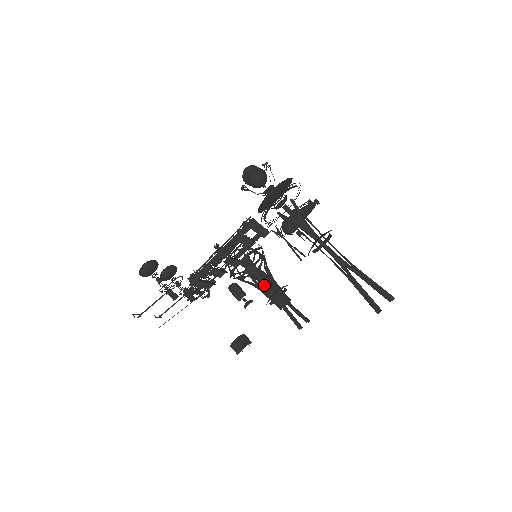
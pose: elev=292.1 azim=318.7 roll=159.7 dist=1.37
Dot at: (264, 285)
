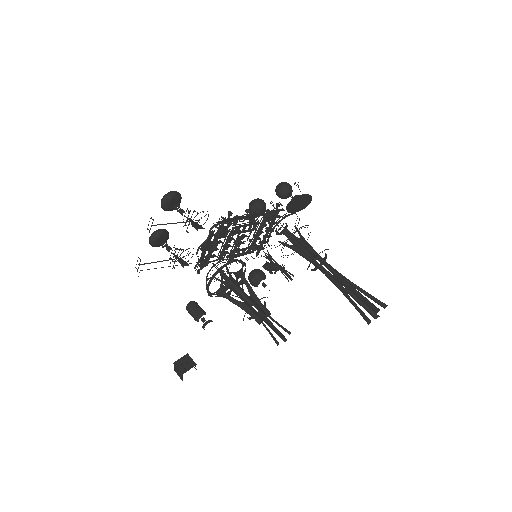
Dot at: (243, 297)
